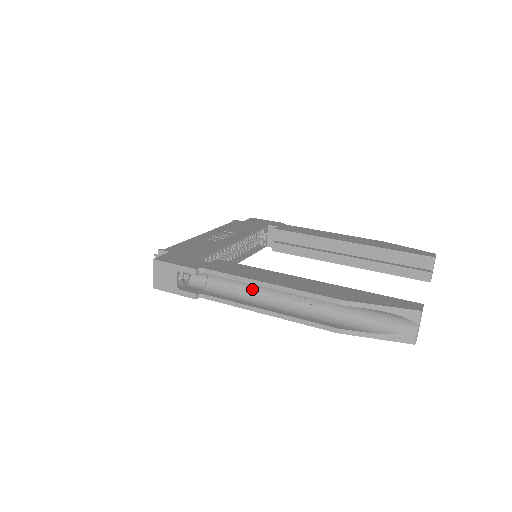
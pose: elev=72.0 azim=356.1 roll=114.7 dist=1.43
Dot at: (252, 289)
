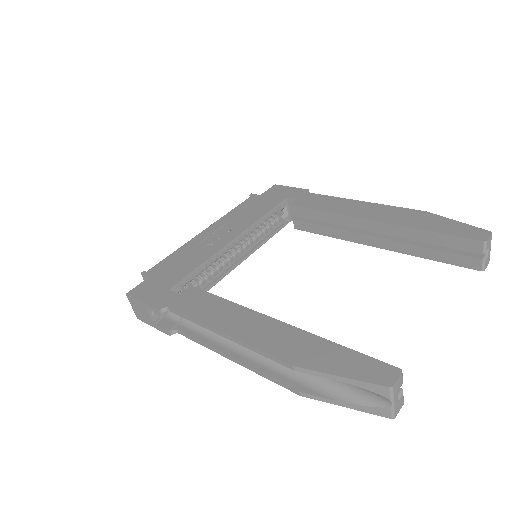
Dot at: occluded
